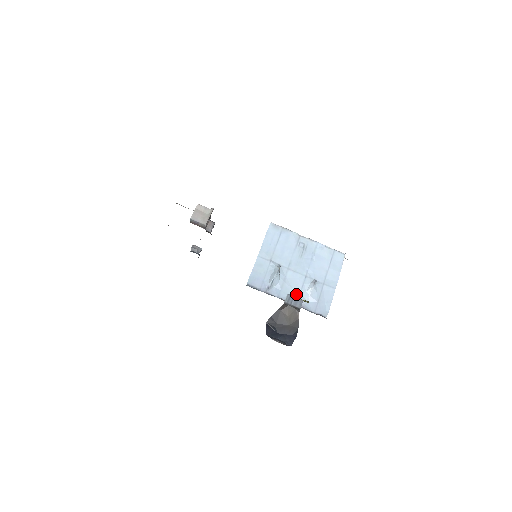
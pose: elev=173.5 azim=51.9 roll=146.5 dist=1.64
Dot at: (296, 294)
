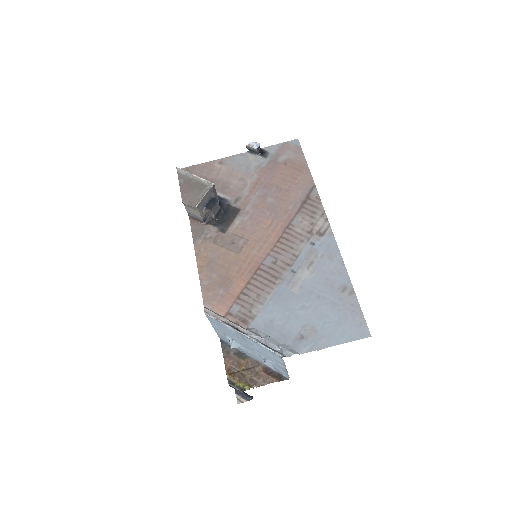
Dot at: (257, 358)
